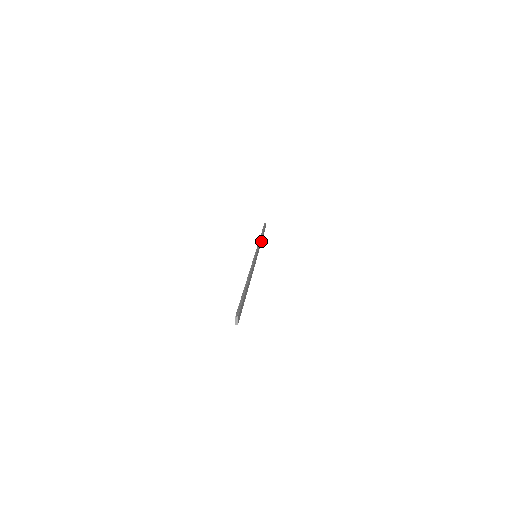
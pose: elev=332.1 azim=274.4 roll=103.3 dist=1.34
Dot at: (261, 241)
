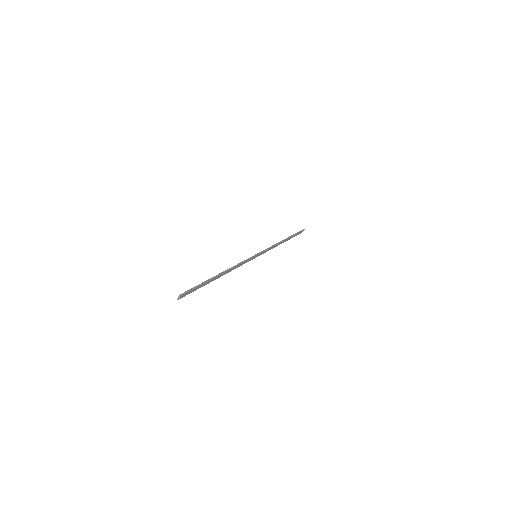
Dot at: (279, 244)
